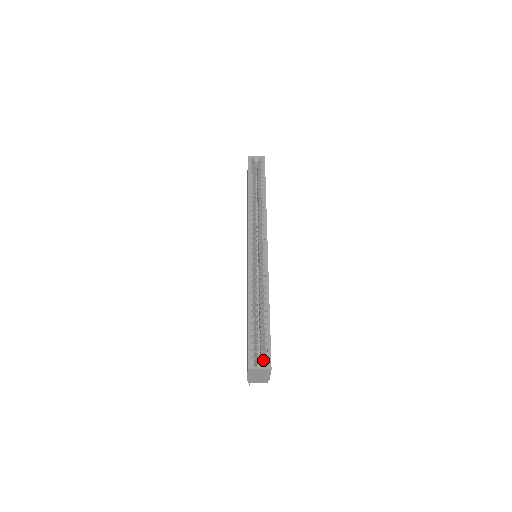
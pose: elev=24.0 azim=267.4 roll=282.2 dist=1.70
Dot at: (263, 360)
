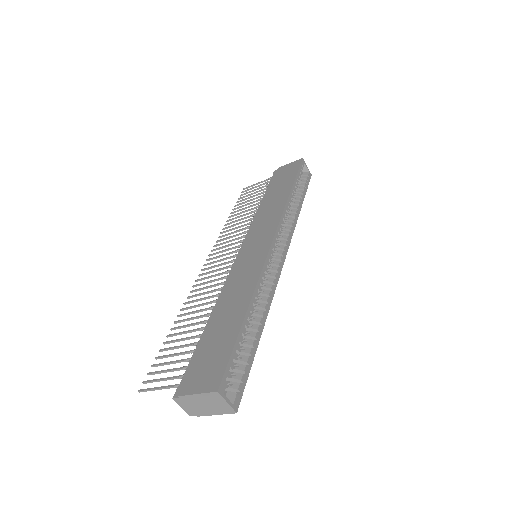
Dot at: (232, 392)
